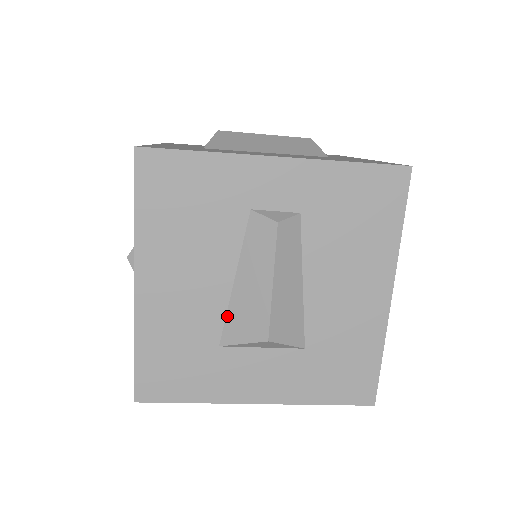
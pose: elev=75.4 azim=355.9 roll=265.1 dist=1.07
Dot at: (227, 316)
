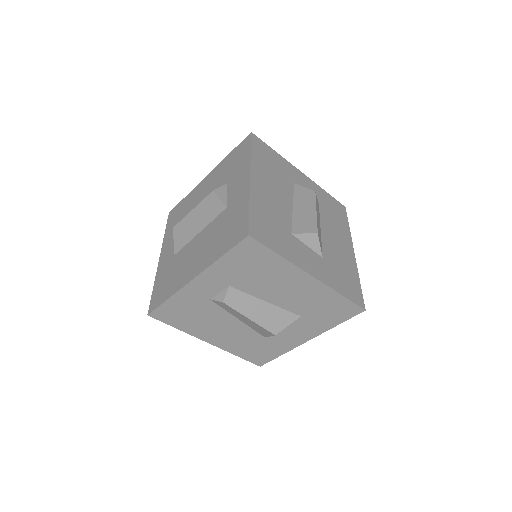
Dot at: (253, 329)
